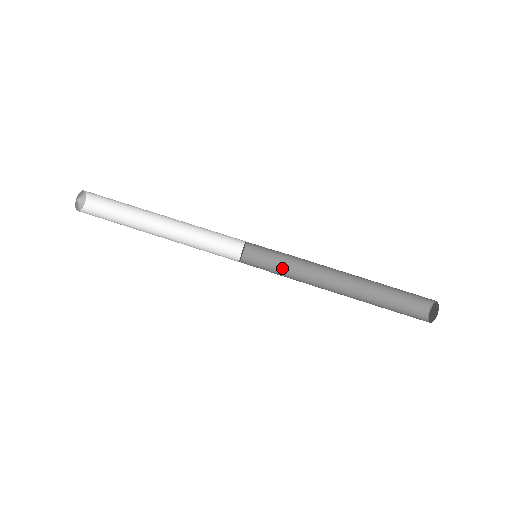
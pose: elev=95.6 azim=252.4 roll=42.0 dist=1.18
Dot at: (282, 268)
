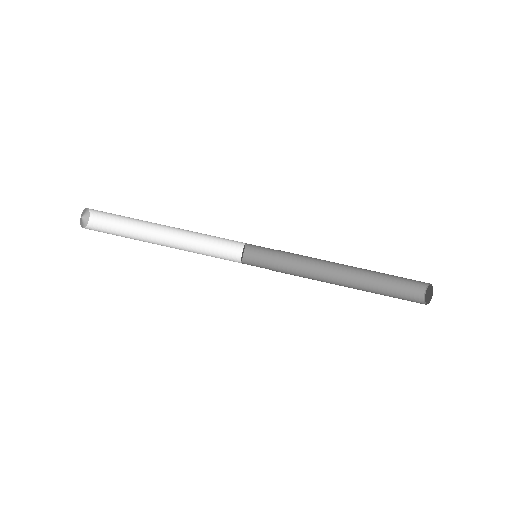
Dot at: (282, 264)
